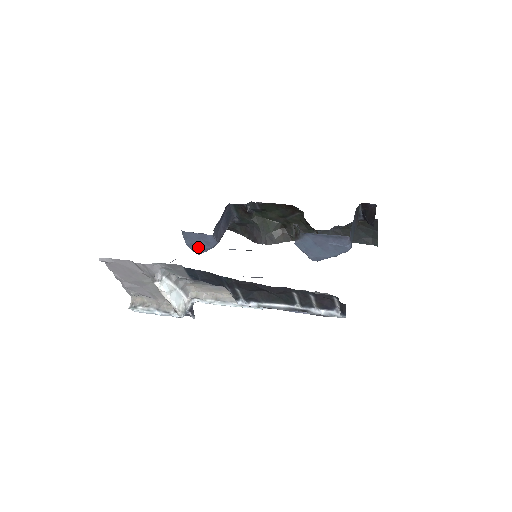
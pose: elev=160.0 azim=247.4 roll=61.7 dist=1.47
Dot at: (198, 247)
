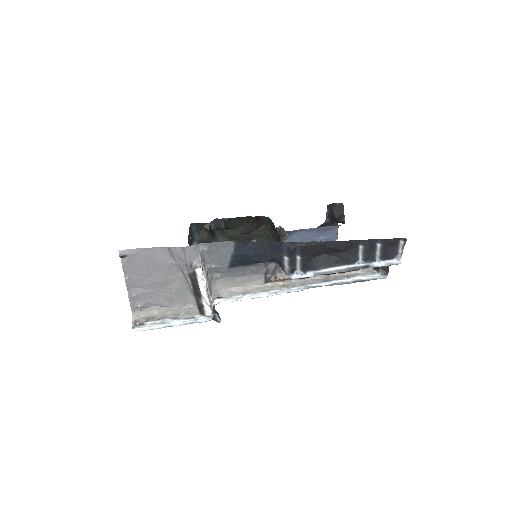
Dot at: occluded
